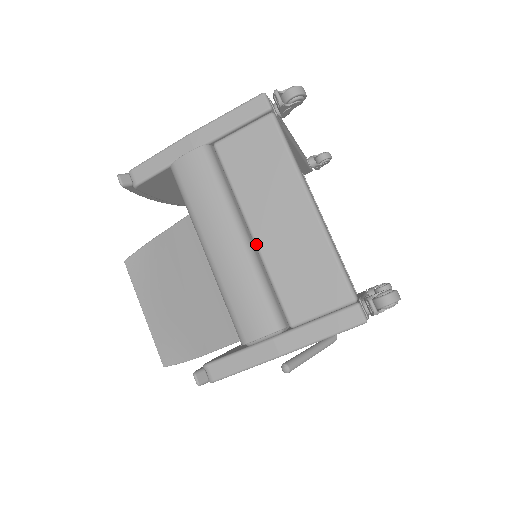
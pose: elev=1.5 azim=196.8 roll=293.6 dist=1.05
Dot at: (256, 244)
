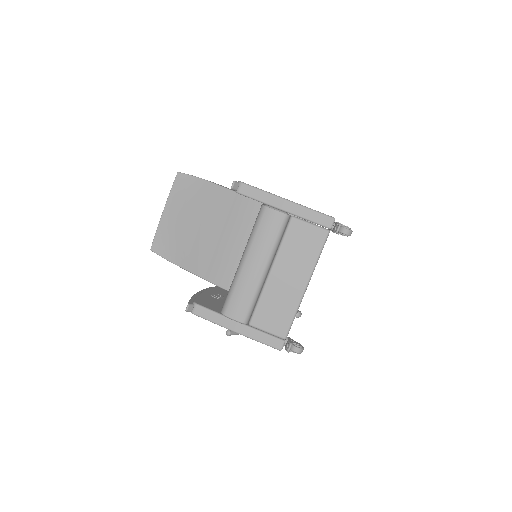
Dot at: (267, 278)
